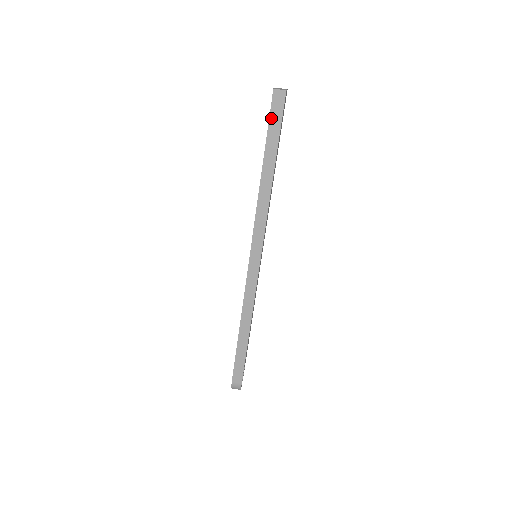
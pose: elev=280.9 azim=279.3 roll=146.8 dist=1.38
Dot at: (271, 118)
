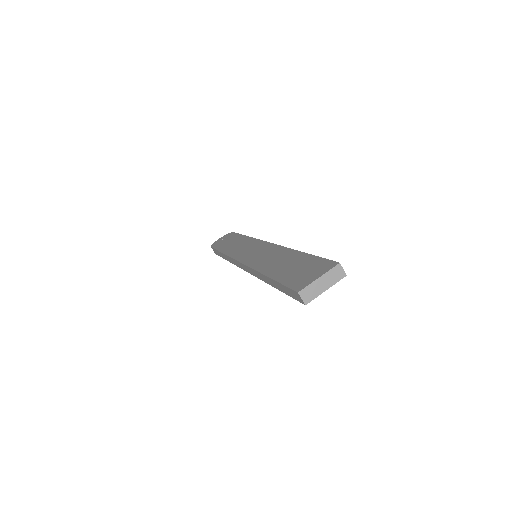
Dot at: (287, 288)
